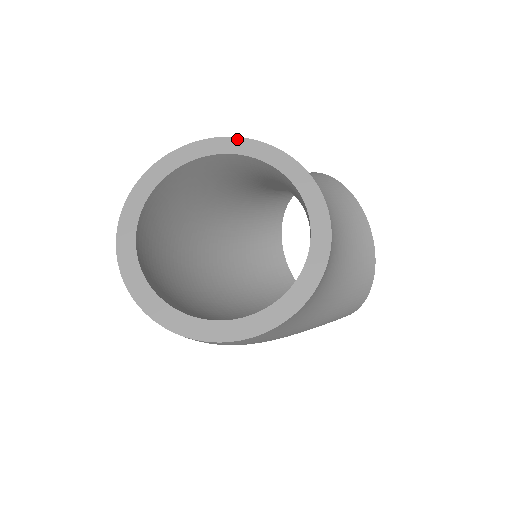
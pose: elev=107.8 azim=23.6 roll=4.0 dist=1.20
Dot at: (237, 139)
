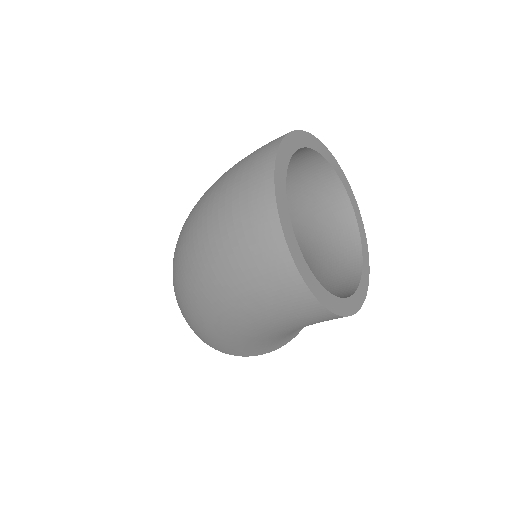
Dot at: (345, 177)
